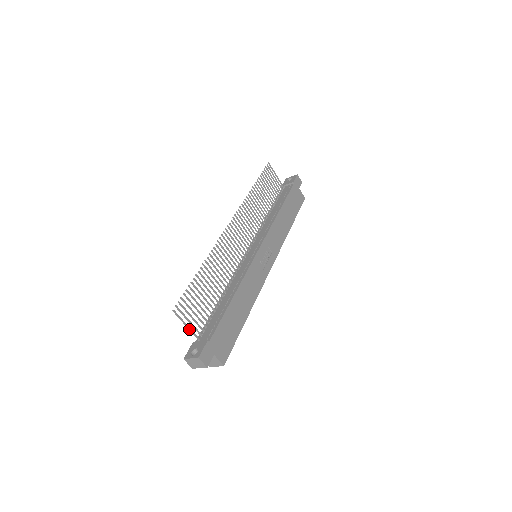
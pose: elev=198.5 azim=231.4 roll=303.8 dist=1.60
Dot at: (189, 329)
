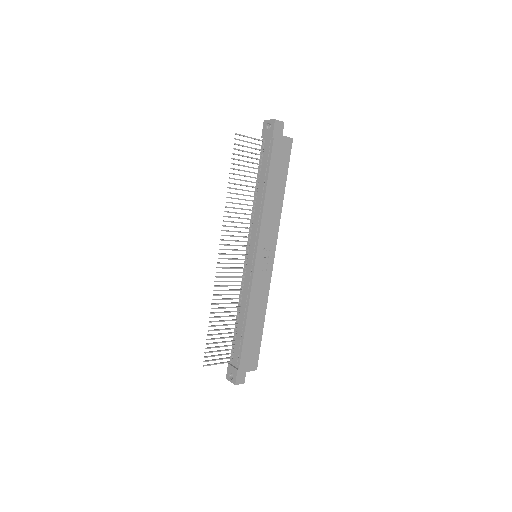
Dot at: occluded
